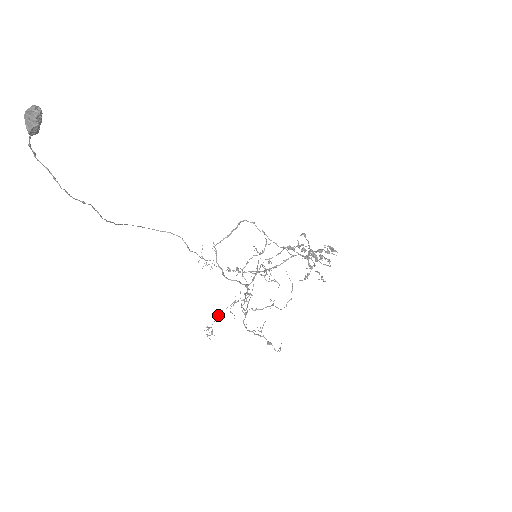
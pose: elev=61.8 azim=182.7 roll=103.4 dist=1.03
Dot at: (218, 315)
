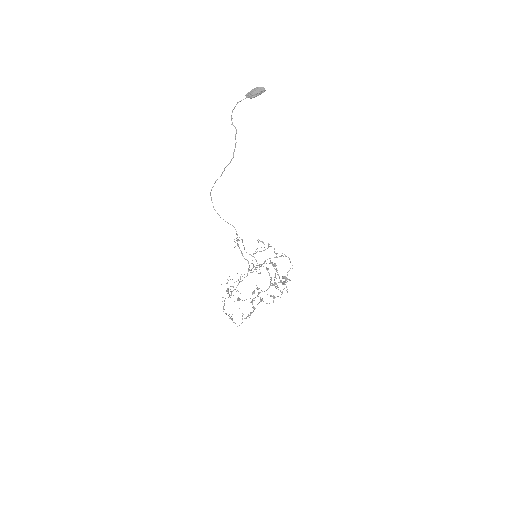
Dot at: occluded
